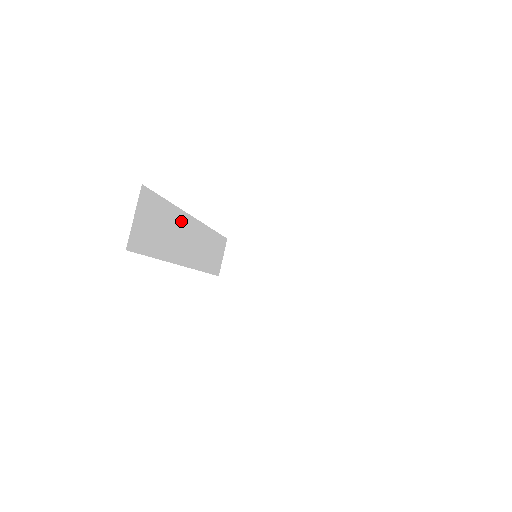
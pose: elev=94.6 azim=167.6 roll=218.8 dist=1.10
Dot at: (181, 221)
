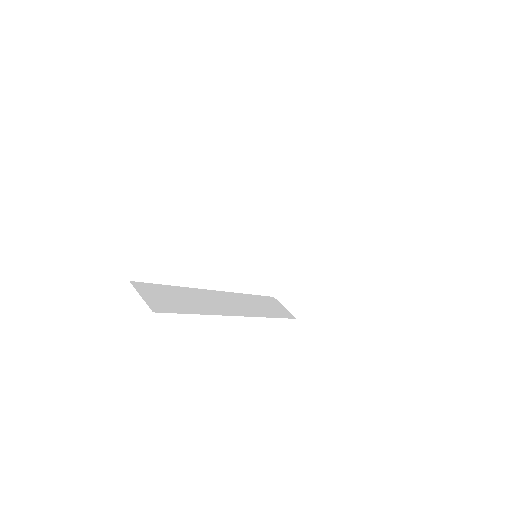
Dot at: (198, 294)
